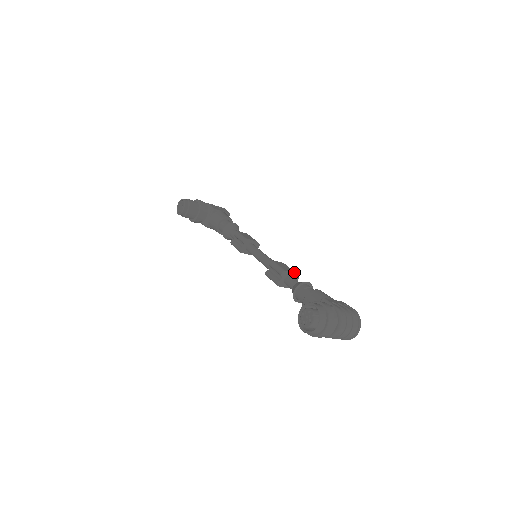
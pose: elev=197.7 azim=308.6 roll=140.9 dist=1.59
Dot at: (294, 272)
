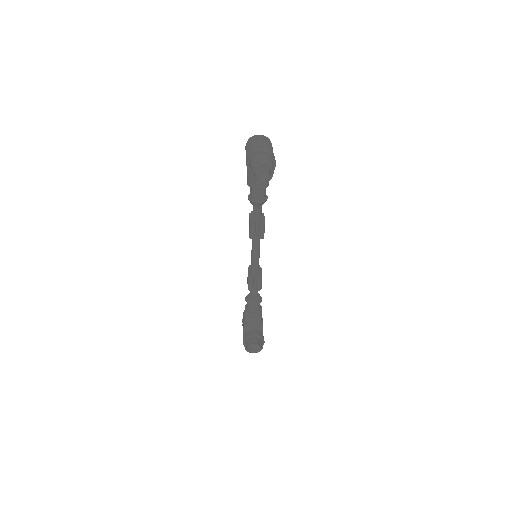
Dot at: occluded
